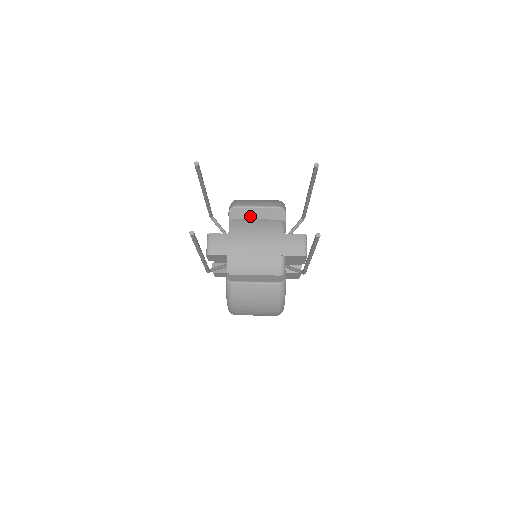
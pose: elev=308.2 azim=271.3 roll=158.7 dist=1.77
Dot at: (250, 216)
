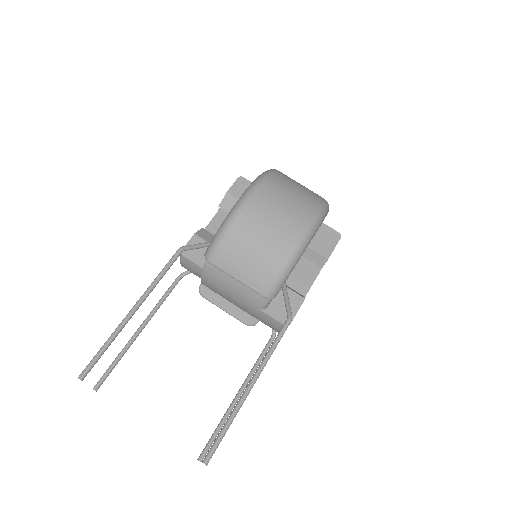
Dot at: occluded
